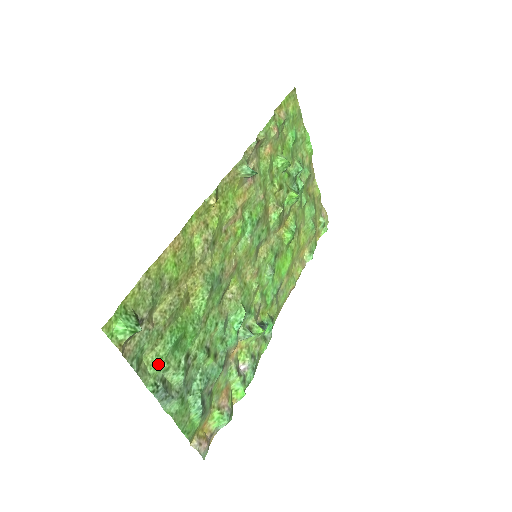
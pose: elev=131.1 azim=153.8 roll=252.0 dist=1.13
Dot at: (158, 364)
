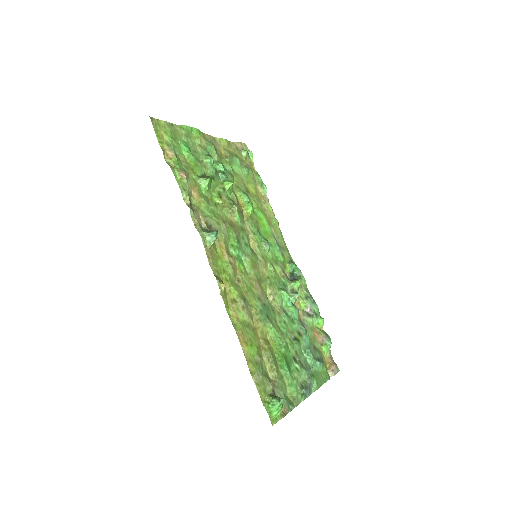
Dot at: (294, 387)
